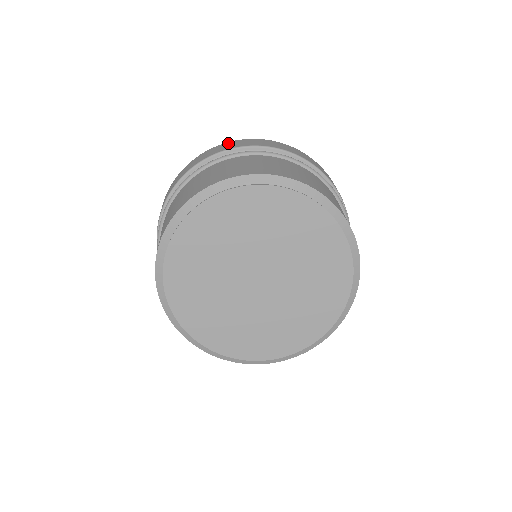
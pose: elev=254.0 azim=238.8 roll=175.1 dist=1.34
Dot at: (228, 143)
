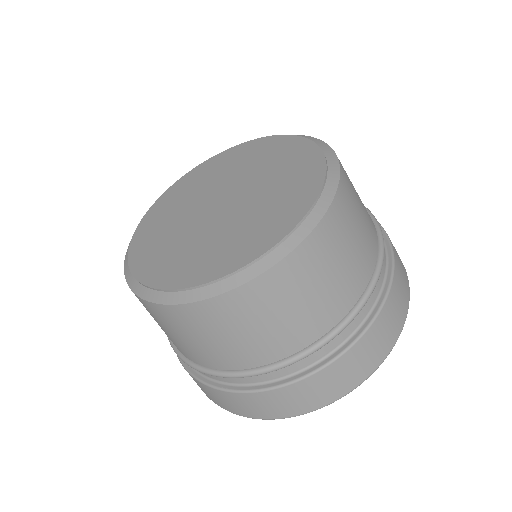
Dot at: occluded
